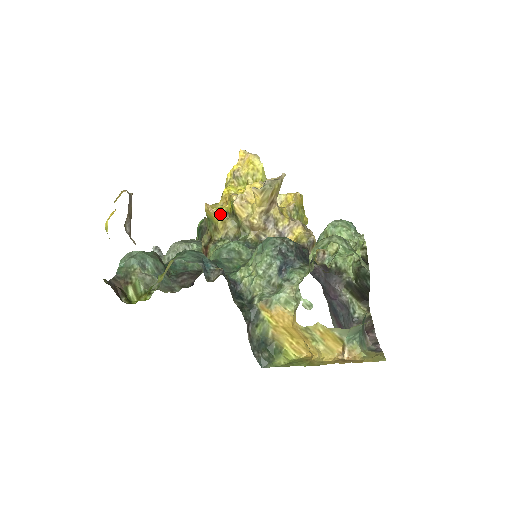
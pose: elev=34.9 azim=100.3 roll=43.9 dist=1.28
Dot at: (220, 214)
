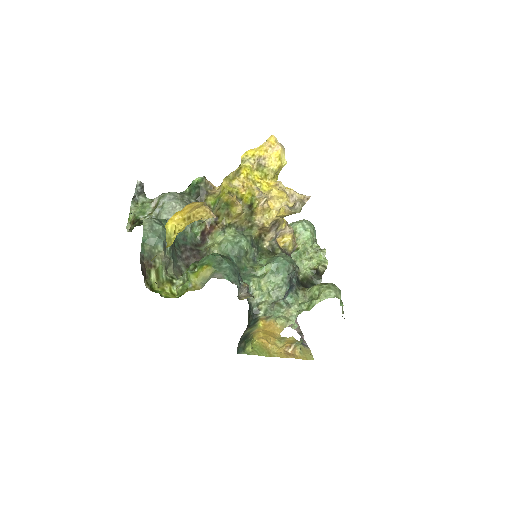
Dot at: (241, 207)
